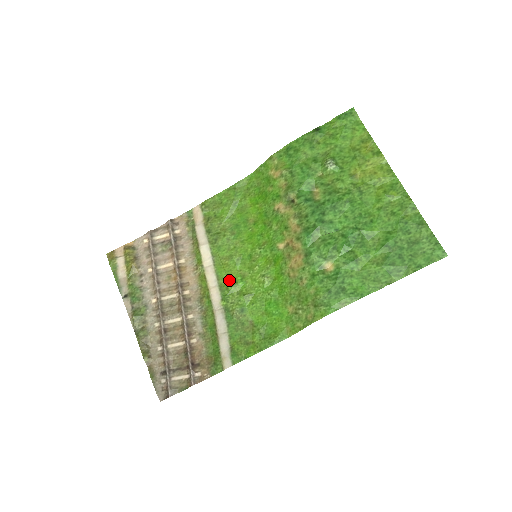
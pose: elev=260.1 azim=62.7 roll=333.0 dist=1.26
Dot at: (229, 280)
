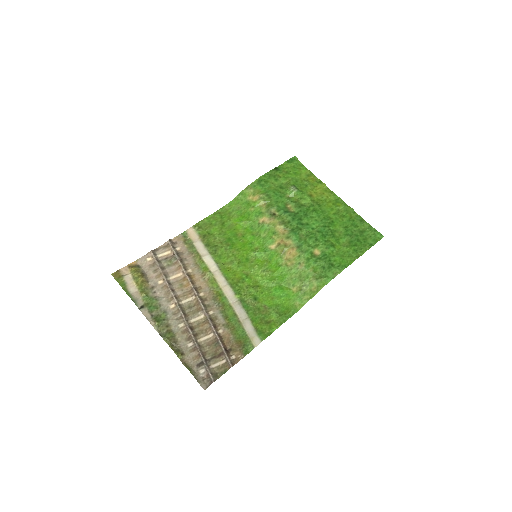
Dot at: (236, 279)
